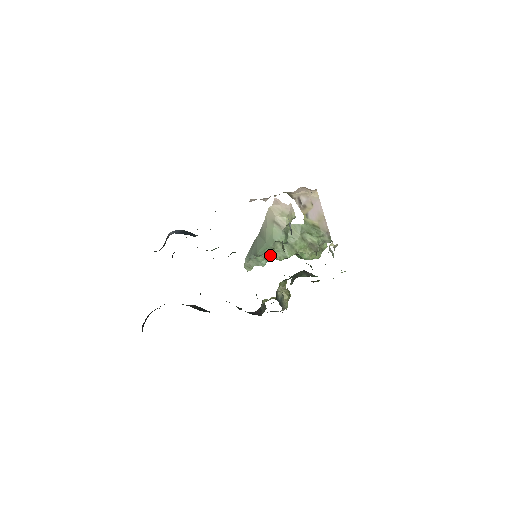
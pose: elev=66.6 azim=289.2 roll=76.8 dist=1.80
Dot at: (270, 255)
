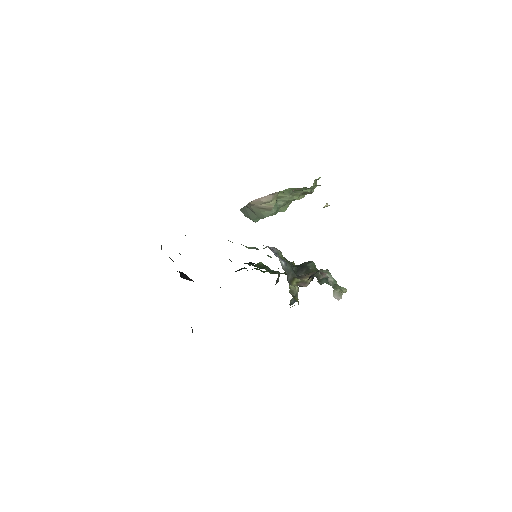
Dot at: occluded
